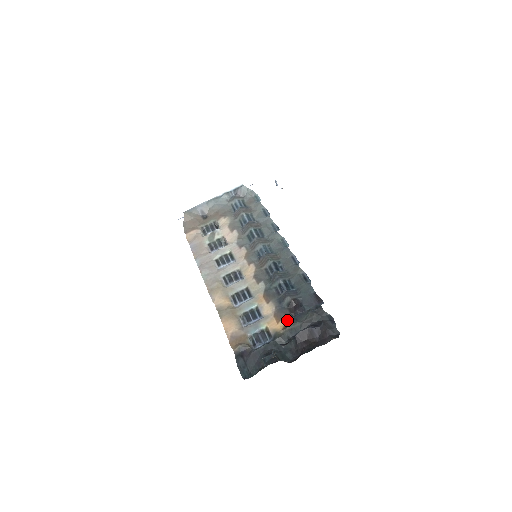
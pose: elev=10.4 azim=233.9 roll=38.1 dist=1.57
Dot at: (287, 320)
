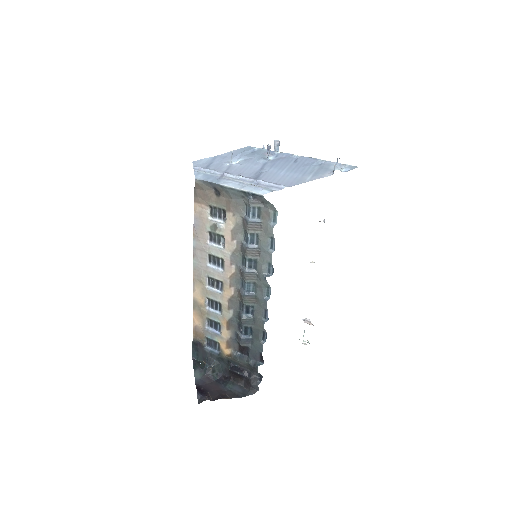
Dot at: (232, 353)
